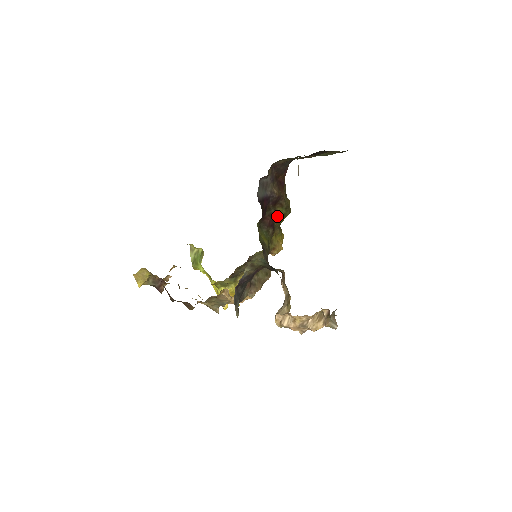
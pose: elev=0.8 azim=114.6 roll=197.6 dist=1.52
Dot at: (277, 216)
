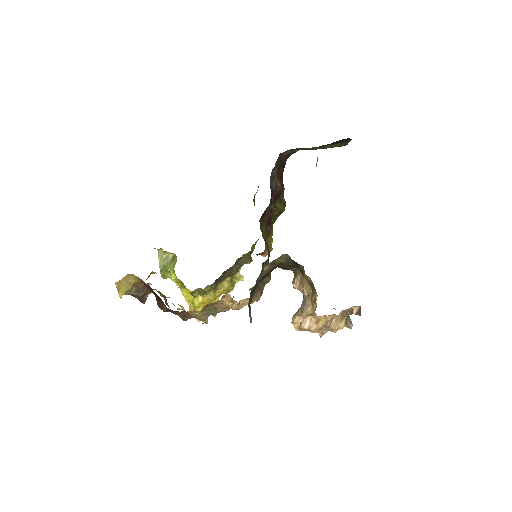
Dot at: (275, 212)
